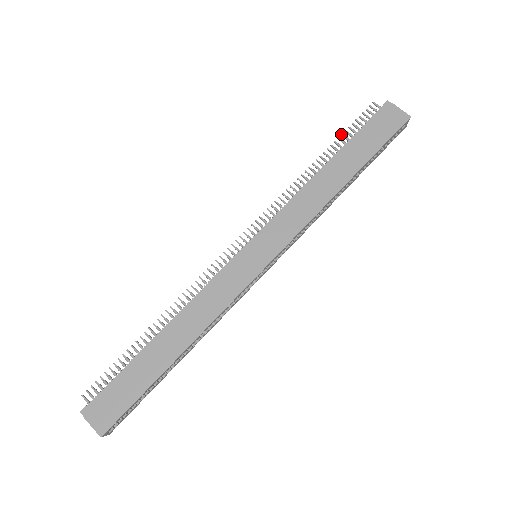
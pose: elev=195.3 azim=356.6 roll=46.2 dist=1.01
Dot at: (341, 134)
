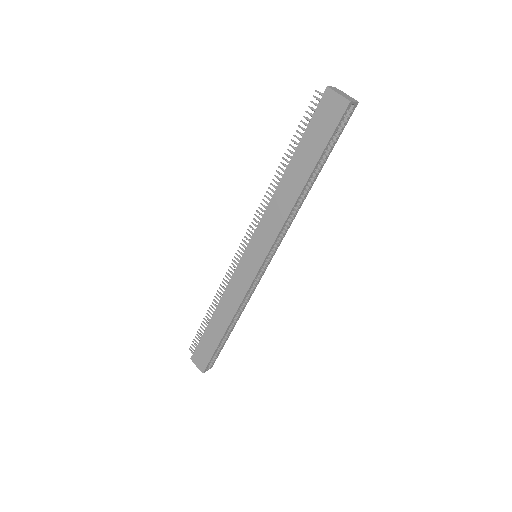
Dot at: occluded
